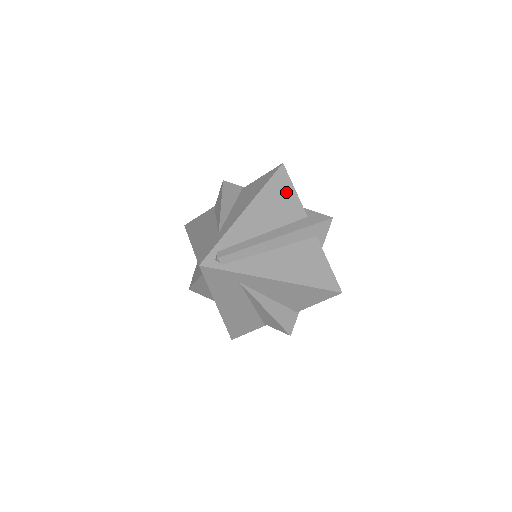
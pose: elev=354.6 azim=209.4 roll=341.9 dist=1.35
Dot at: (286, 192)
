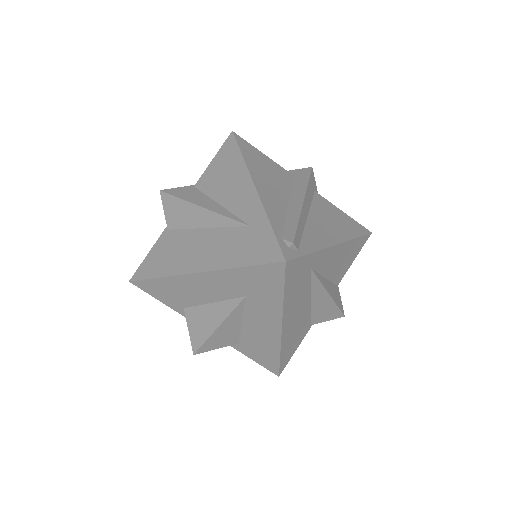
Dot at: (261, 158)
